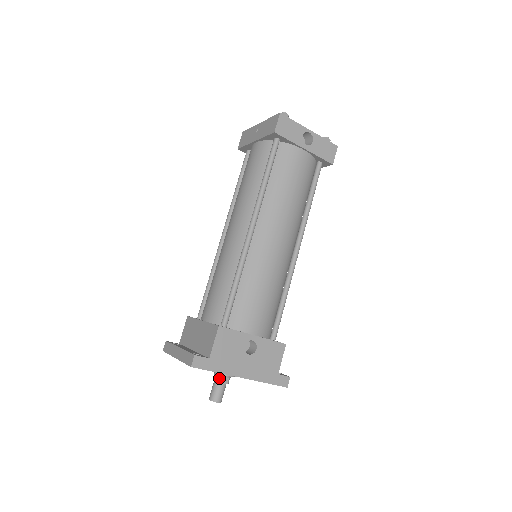
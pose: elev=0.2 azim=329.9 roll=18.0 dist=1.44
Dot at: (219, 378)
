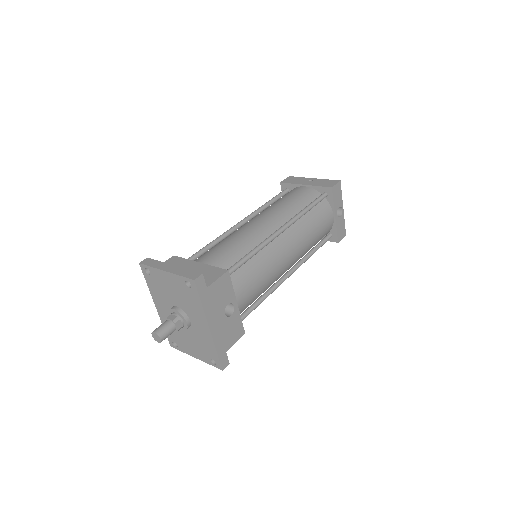
Dot at: (177, 319)
